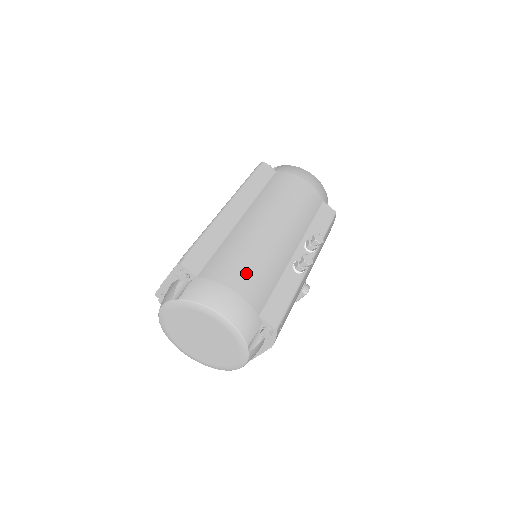
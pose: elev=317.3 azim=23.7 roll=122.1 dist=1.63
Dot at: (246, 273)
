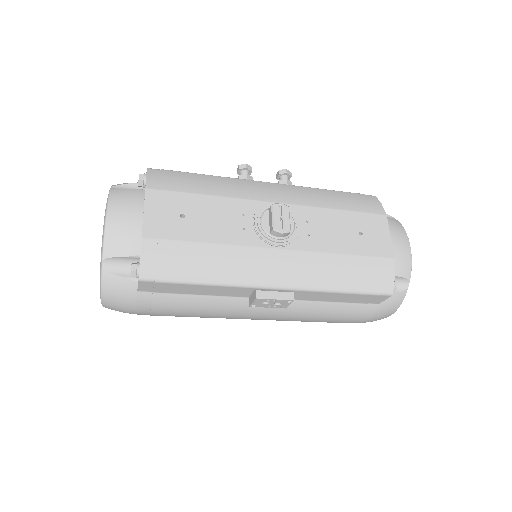
Dot at: occluded
